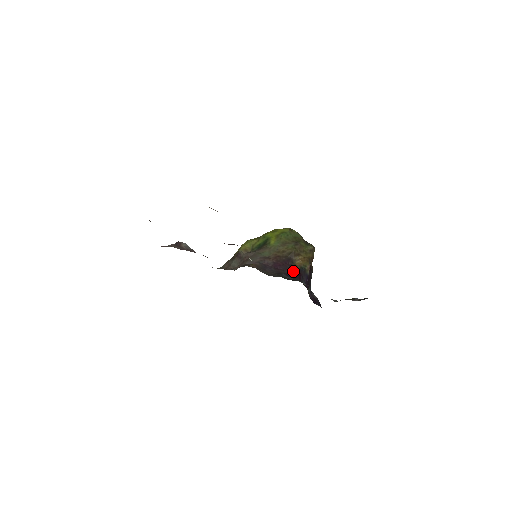
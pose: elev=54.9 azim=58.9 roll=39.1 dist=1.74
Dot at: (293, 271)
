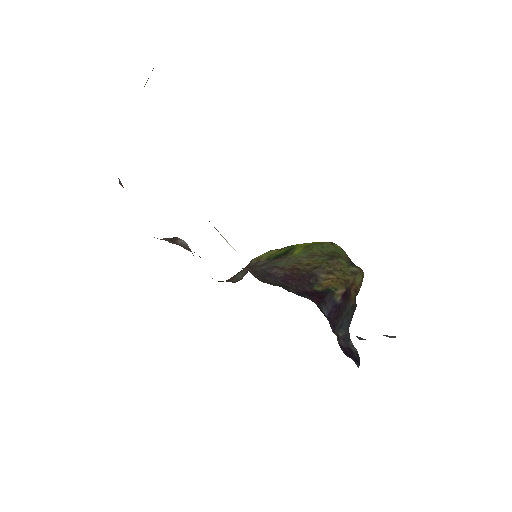
Dot at: (312, 290)
